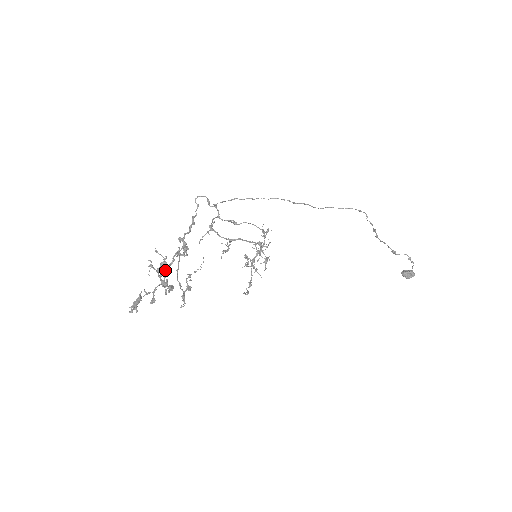
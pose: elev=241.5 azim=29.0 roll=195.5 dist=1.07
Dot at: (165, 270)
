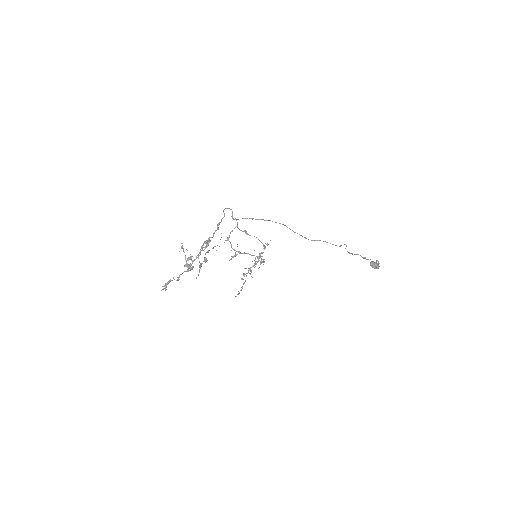
Dot at: (190, 265)
